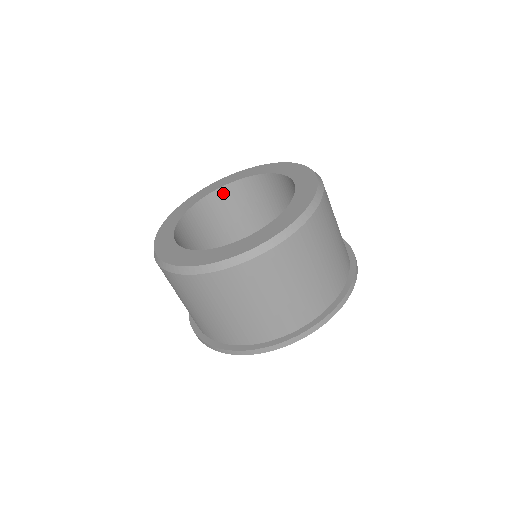
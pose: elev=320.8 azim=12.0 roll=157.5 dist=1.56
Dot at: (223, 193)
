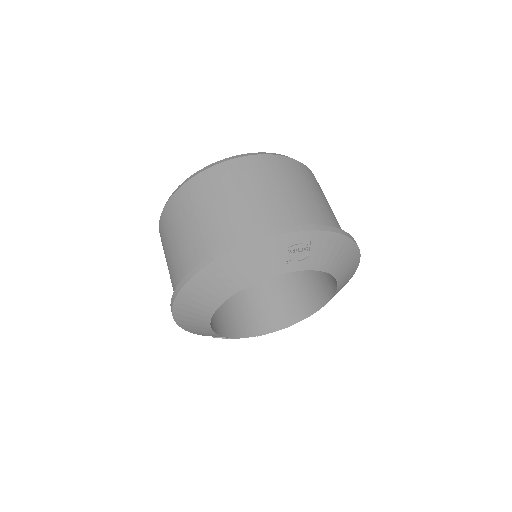
Dot at: occluded
